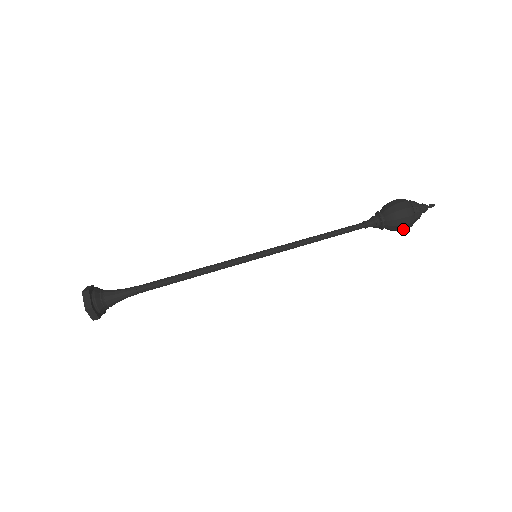
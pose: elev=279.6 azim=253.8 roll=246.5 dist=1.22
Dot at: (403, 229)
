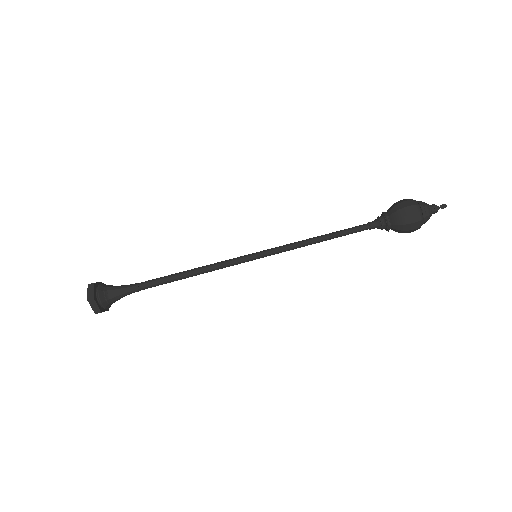
Dot at: (411, 229)
